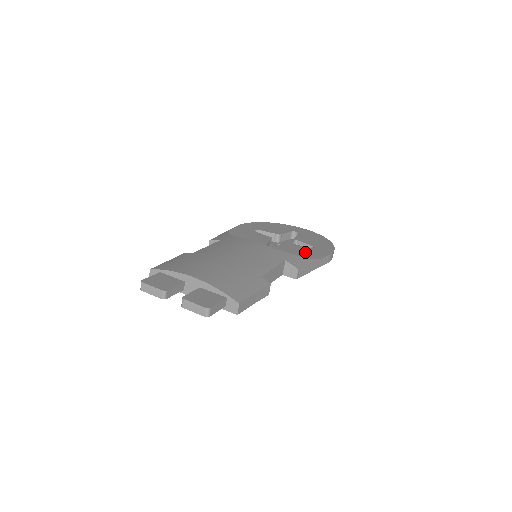
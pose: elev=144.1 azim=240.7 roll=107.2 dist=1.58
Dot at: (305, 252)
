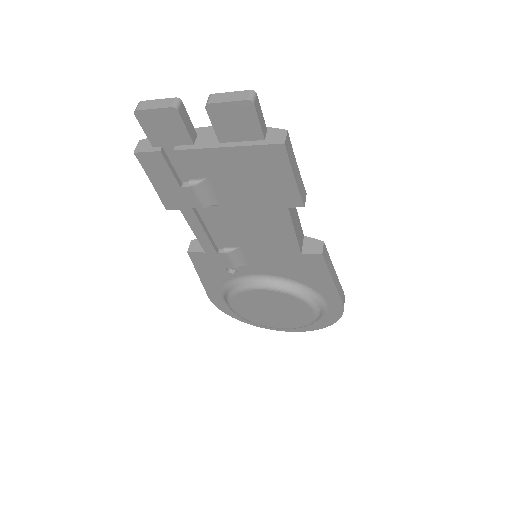
Dot at: occluded
